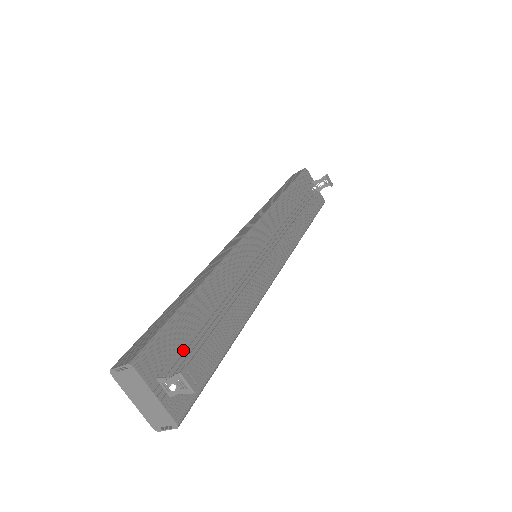
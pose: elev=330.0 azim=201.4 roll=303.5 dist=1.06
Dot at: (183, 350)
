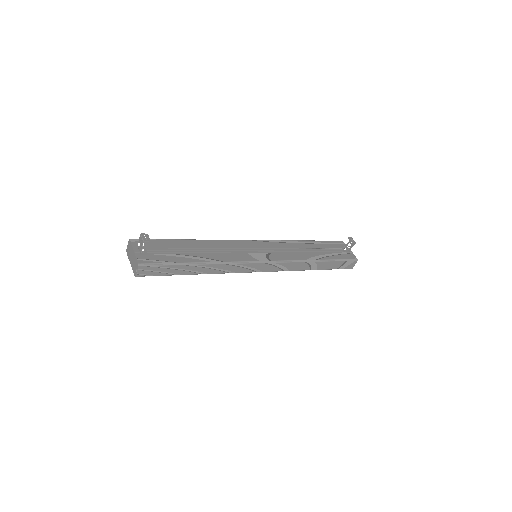
Dot at: (163, 250)
